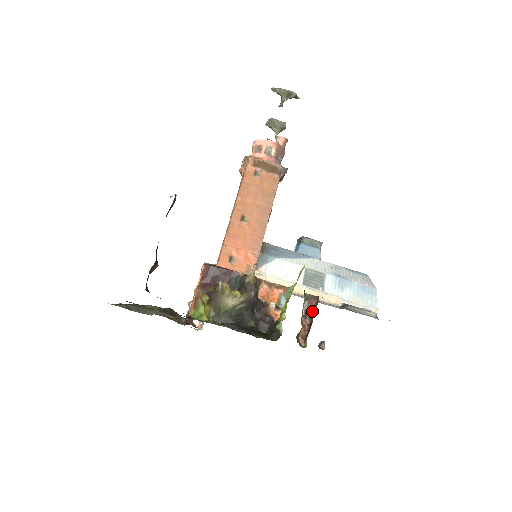
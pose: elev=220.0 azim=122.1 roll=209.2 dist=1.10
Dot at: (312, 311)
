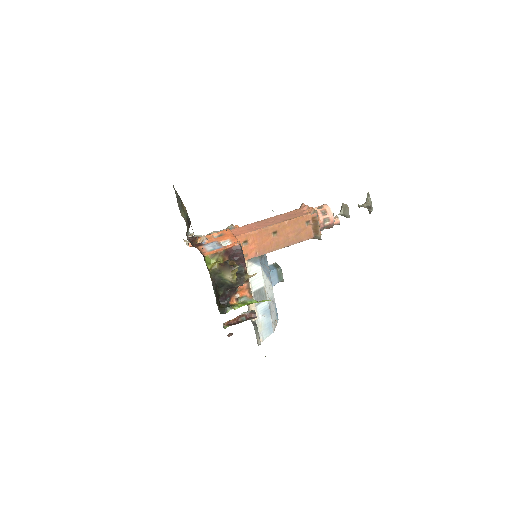
Dot at: (246, 318)
